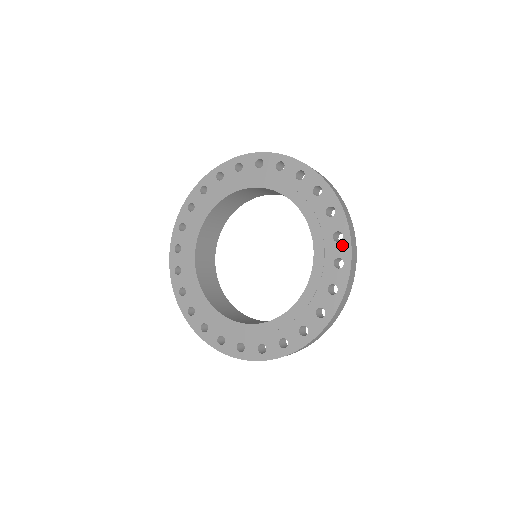
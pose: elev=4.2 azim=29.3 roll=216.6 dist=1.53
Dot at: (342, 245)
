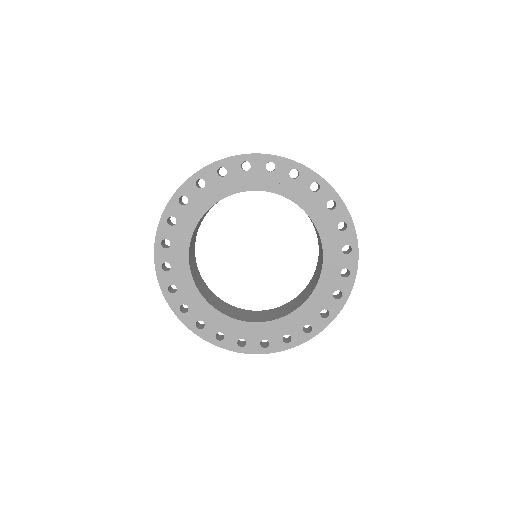
Dot at: (348, 233)
